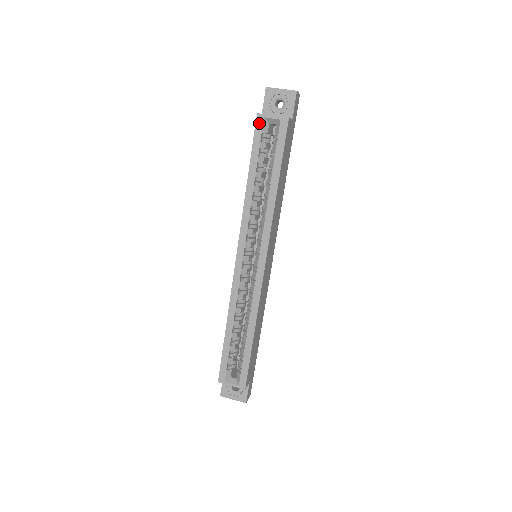
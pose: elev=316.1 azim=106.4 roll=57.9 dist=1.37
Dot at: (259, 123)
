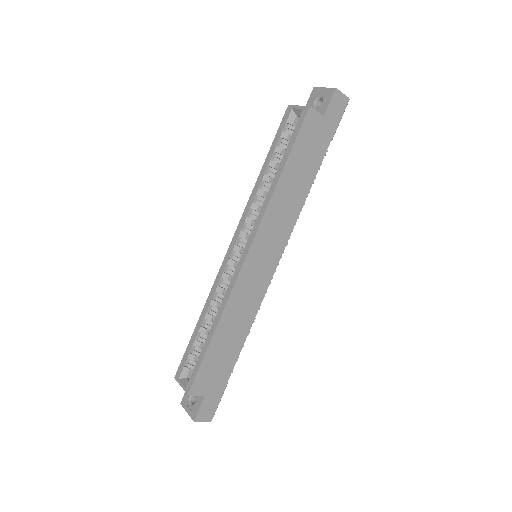
Dot at: (287, 114)
